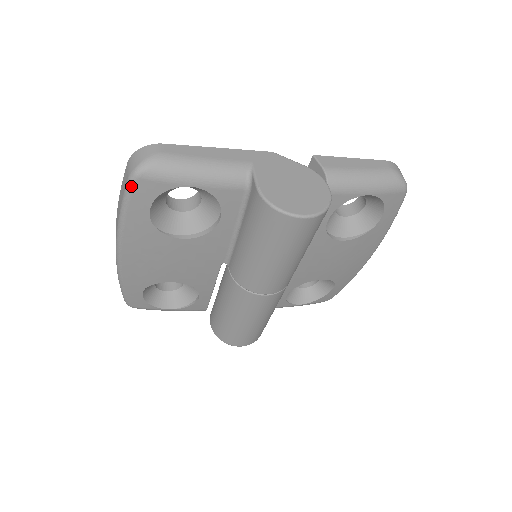
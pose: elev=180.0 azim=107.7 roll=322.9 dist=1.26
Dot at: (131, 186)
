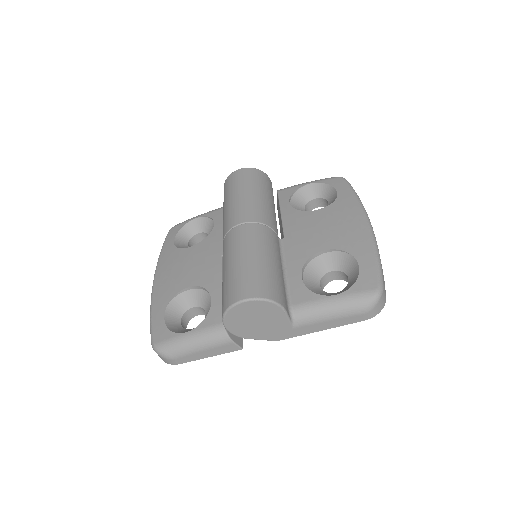
Dot at: (167, 235)
